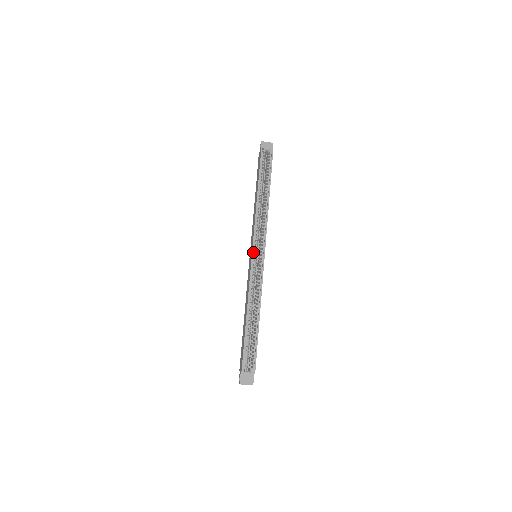
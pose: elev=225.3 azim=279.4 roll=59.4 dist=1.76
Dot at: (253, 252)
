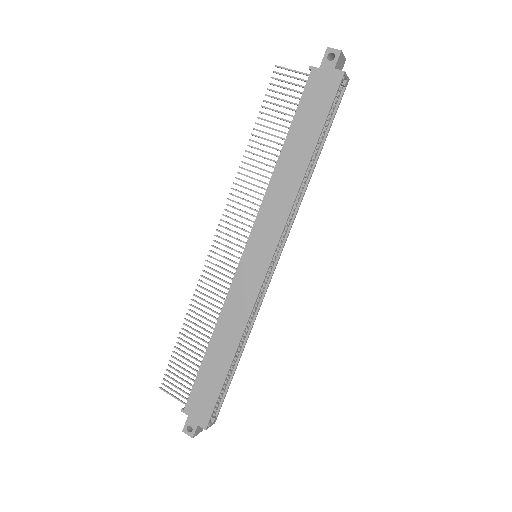
Dot at: (269, 262)
